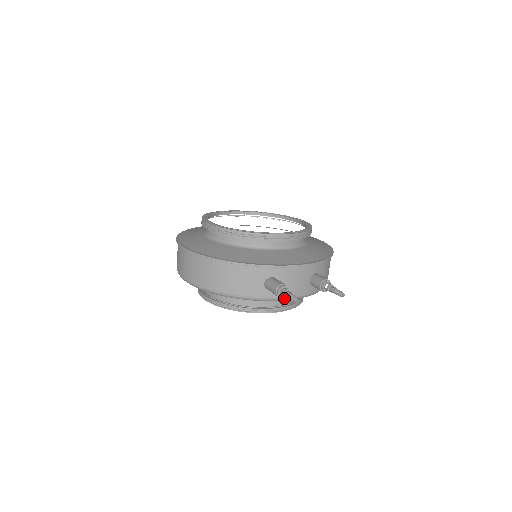
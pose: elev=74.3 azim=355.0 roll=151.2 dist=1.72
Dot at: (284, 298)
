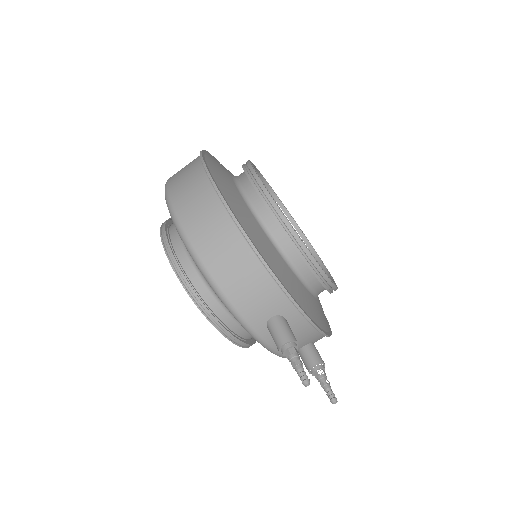
Dot at: (269, 346)
